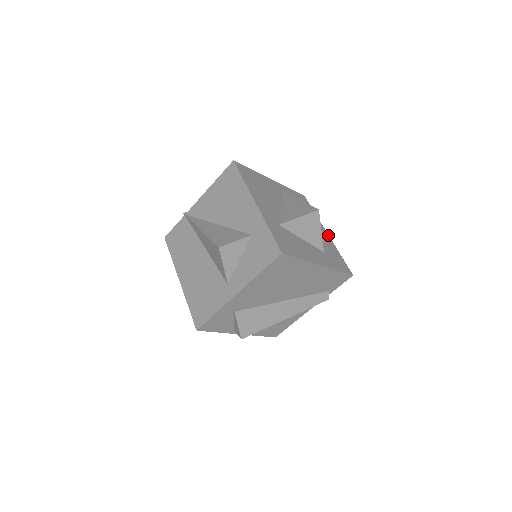
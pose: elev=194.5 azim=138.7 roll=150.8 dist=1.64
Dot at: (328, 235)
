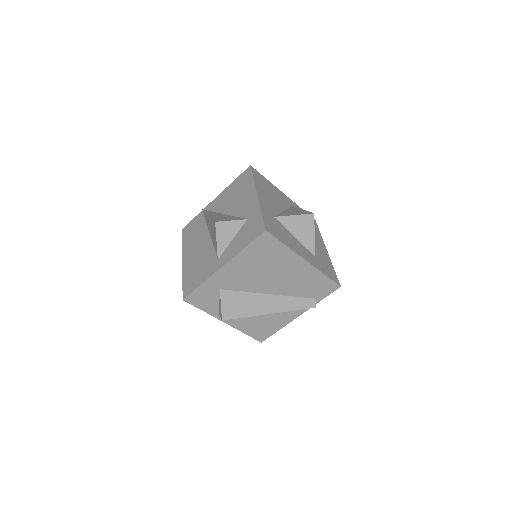
Dot at: (327, 252)
